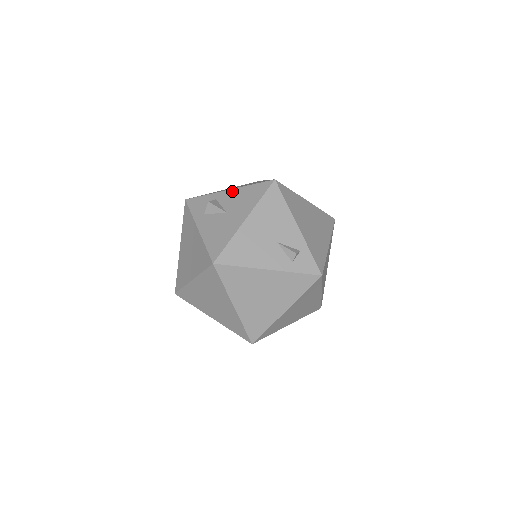
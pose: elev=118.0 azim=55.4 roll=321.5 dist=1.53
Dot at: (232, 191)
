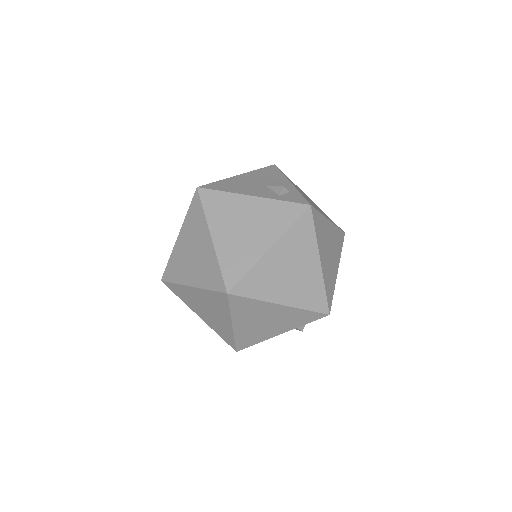
Dot at: occluded
